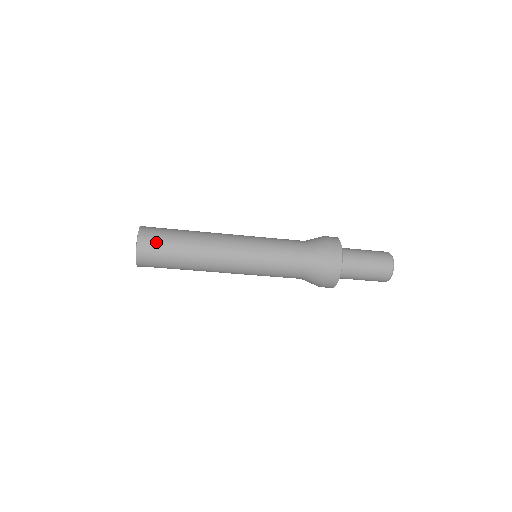
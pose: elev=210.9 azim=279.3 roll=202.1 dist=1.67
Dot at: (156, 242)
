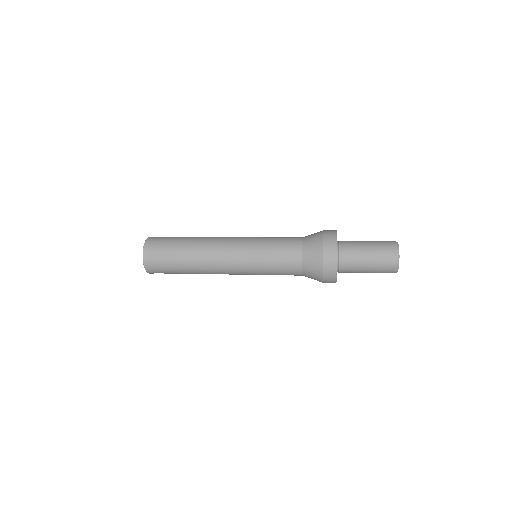
Dot at: (162, 272)
